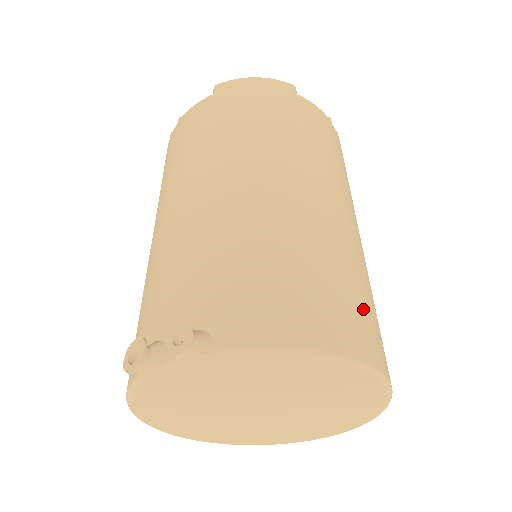
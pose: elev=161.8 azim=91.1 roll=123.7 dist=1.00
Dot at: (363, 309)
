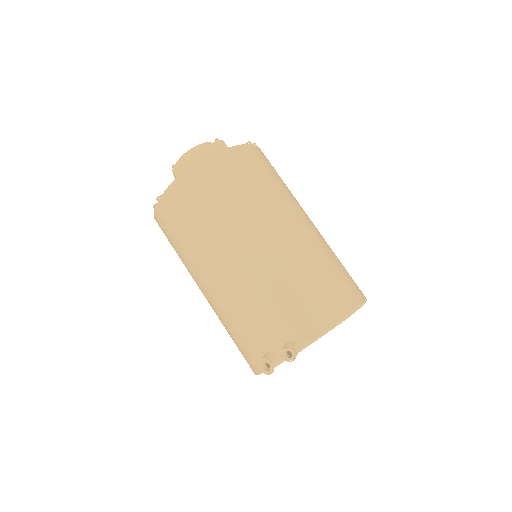
Dot at: (342, 277)
